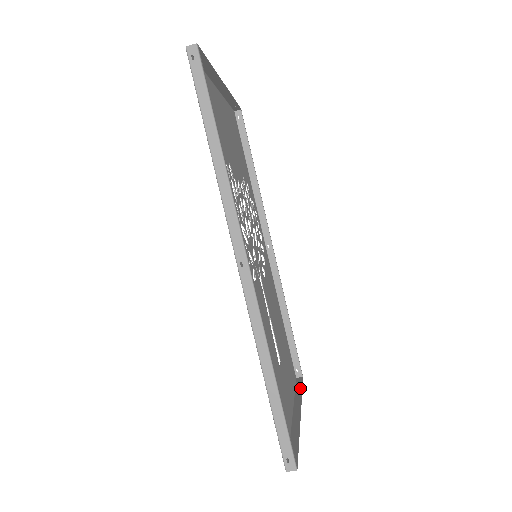
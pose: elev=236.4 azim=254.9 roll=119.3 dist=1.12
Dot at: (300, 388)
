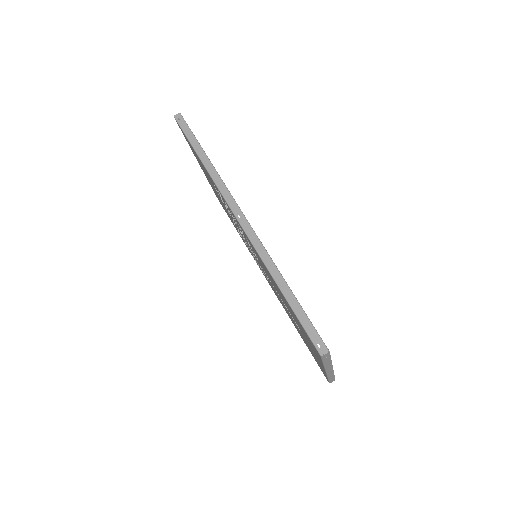
Dot at: (332, 377)
